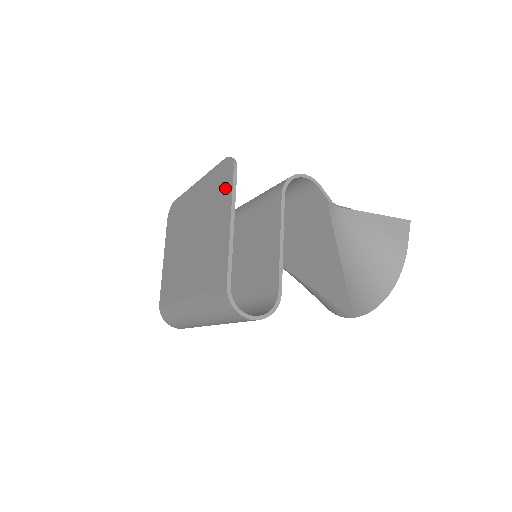
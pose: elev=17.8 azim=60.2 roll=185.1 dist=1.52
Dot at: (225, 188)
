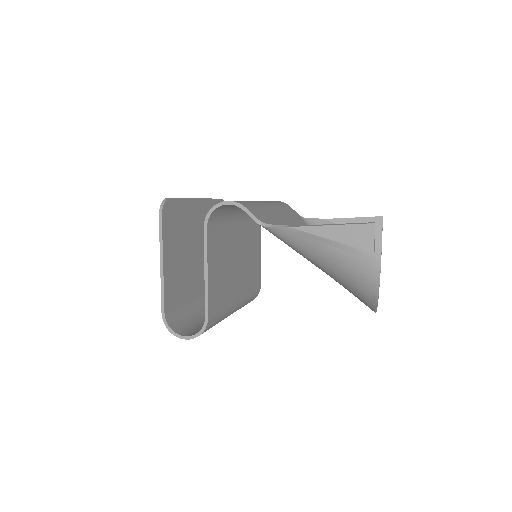
Dot at: occluded
